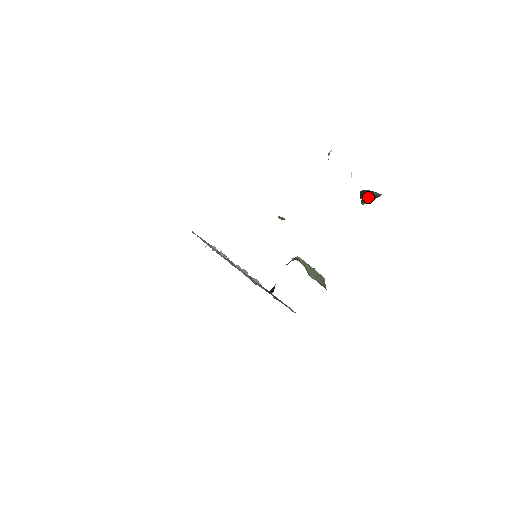
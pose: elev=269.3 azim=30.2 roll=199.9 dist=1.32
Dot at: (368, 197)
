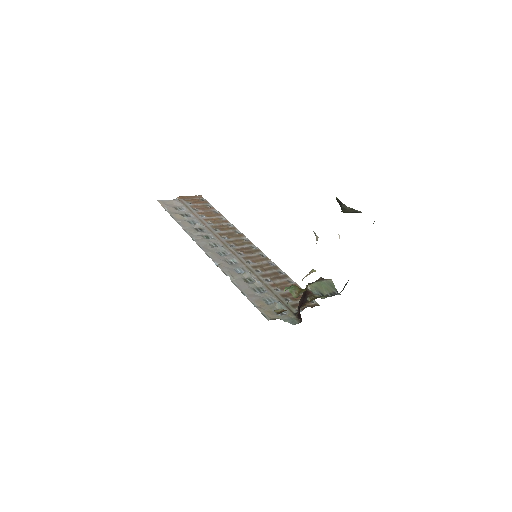
Dot at: (348, 212)
